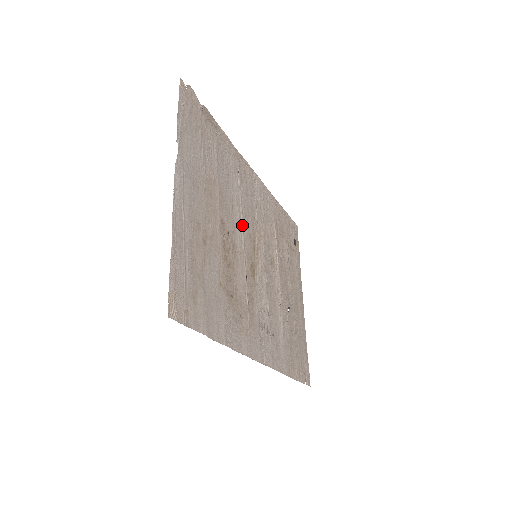
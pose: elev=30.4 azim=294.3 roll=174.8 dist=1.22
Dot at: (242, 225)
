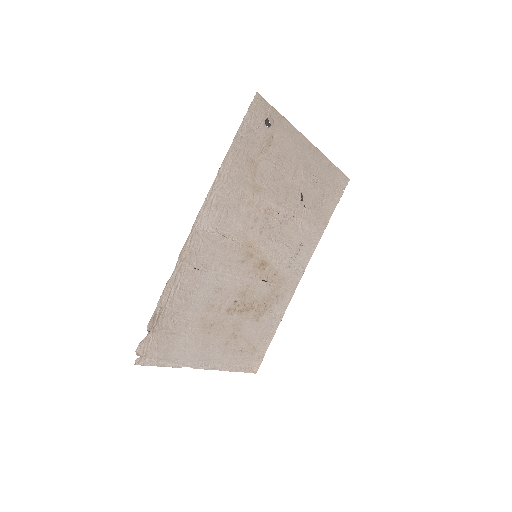
Dot at: (234, 276)
